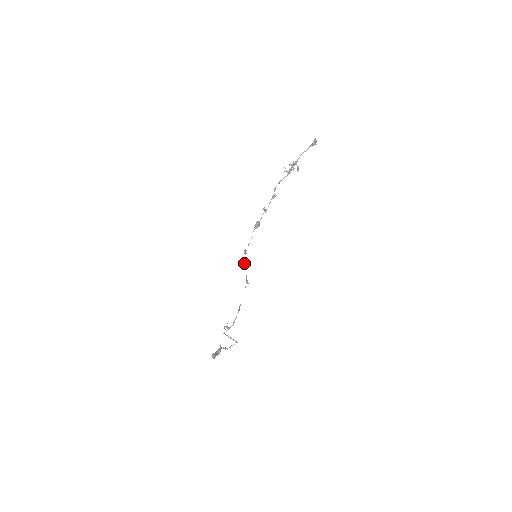
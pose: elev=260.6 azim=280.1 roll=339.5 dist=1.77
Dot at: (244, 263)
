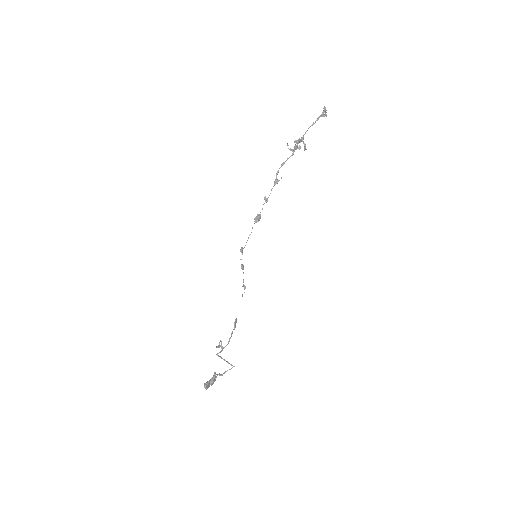
Dot at: occluded
